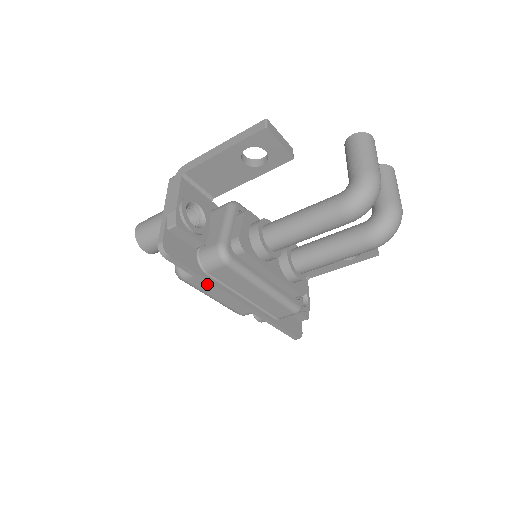
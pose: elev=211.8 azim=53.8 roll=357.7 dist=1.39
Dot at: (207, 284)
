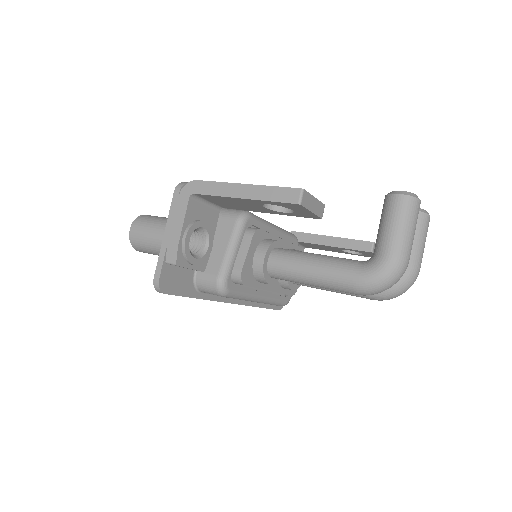
Dot at: occluded
